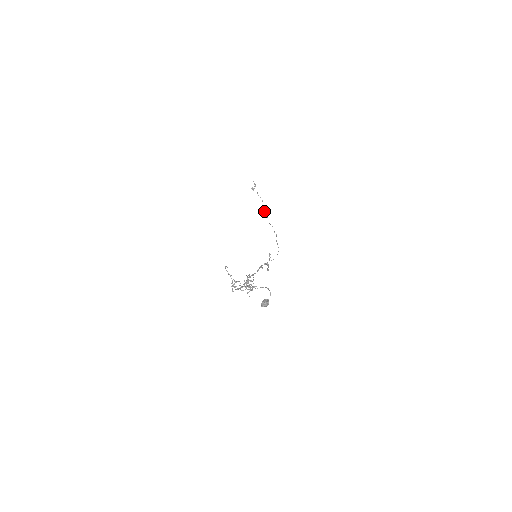
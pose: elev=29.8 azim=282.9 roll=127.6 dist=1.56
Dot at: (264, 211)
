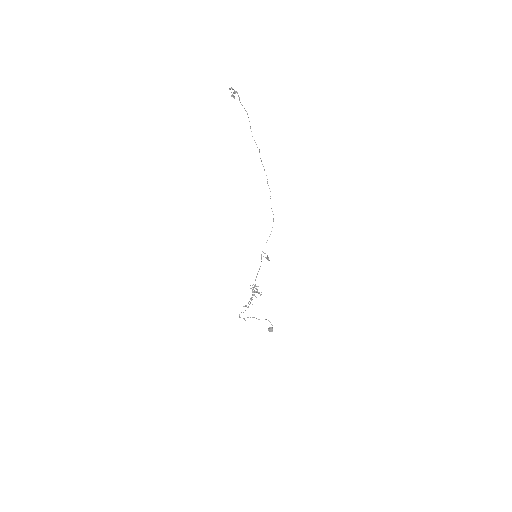
Dot at: occluded
